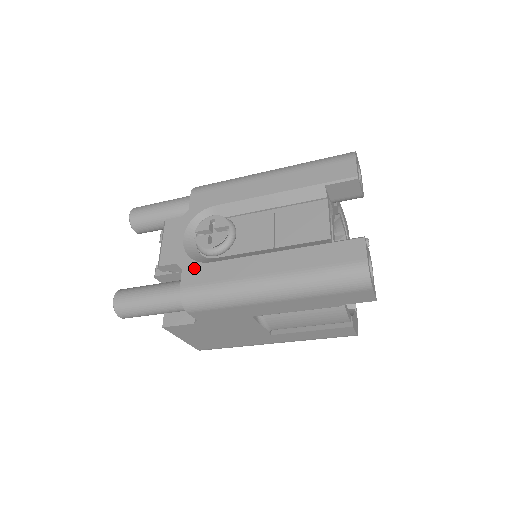
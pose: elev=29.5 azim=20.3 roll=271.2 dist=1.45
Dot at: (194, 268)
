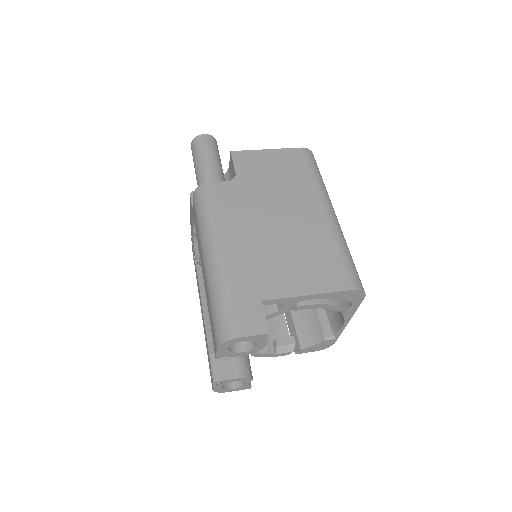
Dot at: occluded
